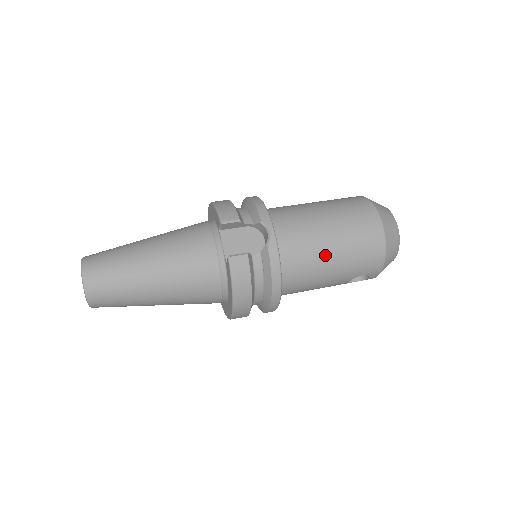
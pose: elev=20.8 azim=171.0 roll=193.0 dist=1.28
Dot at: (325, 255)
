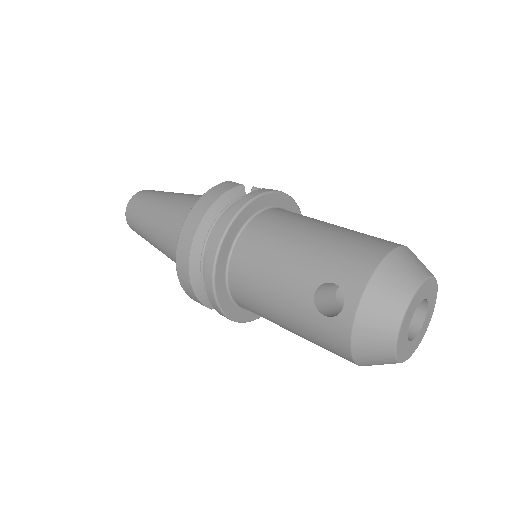
Dot at: (307, 229)
